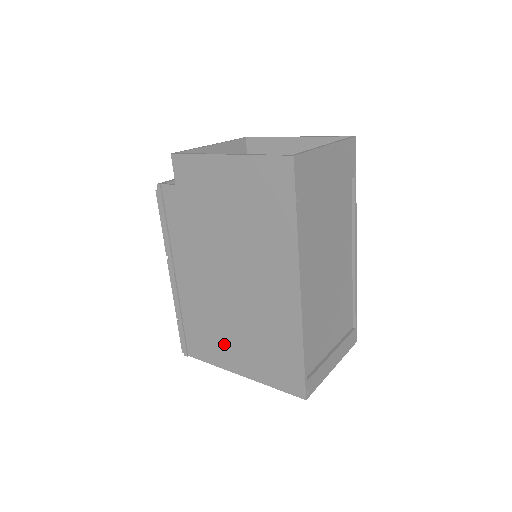
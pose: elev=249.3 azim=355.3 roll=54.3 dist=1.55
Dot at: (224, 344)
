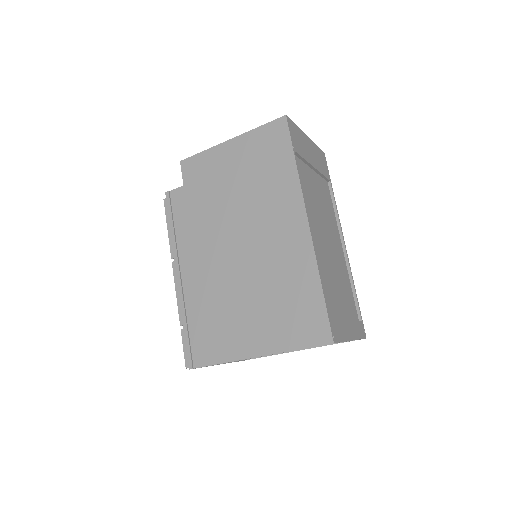
Dot at: (236, 327)
